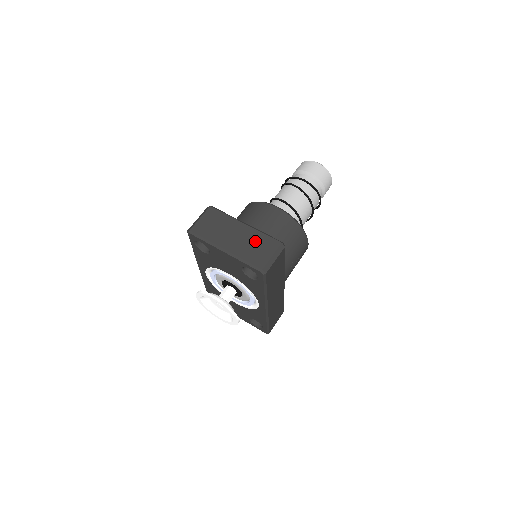
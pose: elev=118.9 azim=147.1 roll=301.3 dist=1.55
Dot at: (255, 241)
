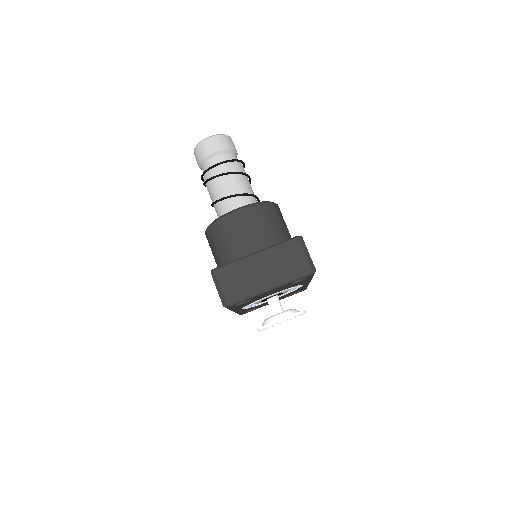
Dot at: (280, 258)
